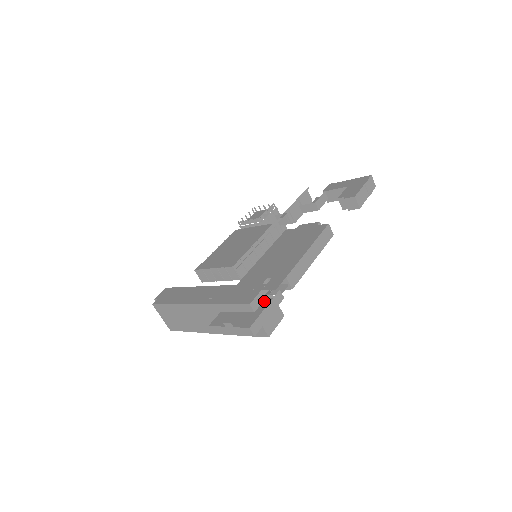
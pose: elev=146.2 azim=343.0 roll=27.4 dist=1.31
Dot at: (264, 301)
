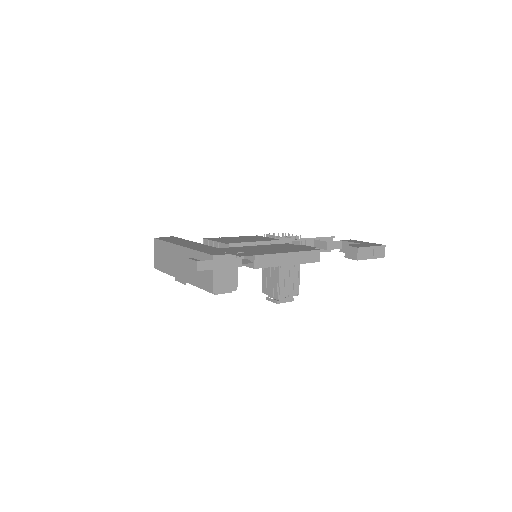
Dot at: occluded
